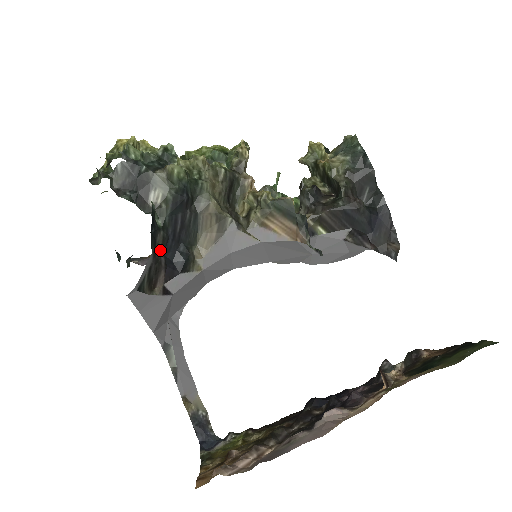
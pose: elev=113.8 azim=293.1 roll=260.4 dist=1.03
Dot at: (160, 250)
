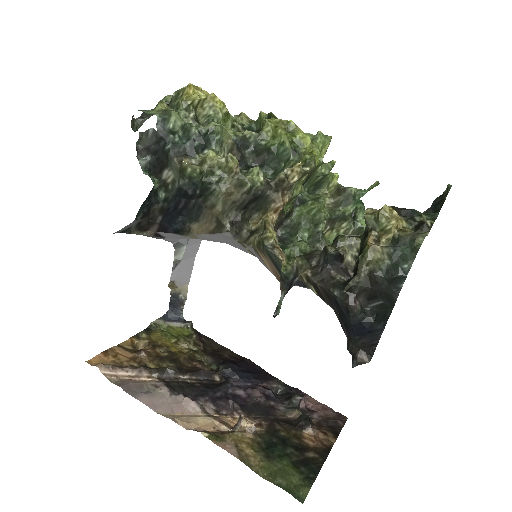
Dot at: (158, 212)
